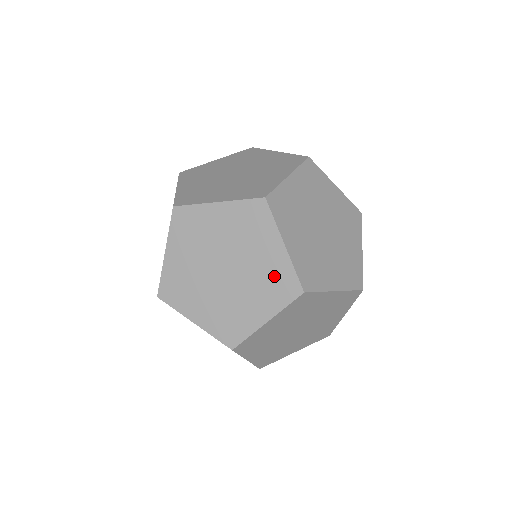
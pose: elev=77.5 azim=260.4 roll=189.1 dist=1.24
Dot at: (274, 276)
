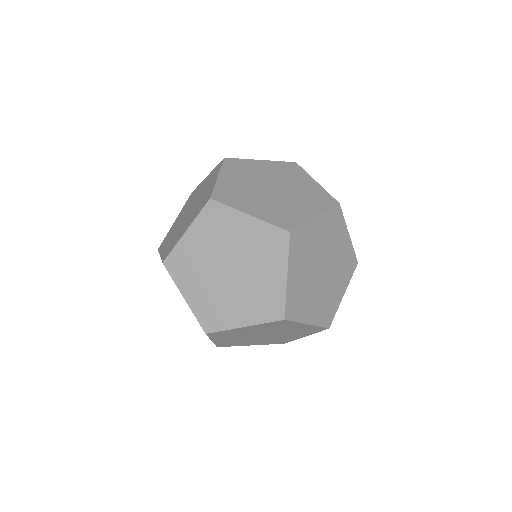
Dot at: (262, 241)
